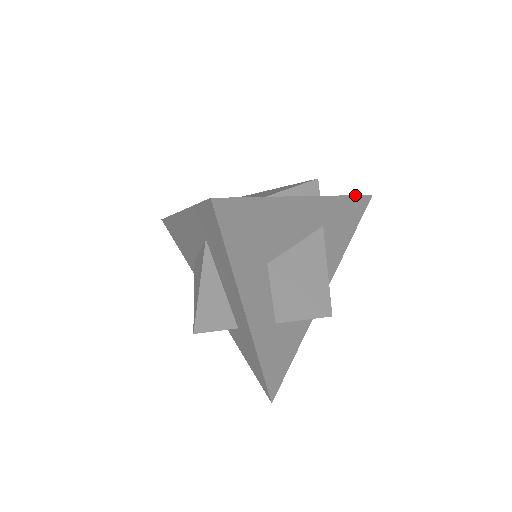
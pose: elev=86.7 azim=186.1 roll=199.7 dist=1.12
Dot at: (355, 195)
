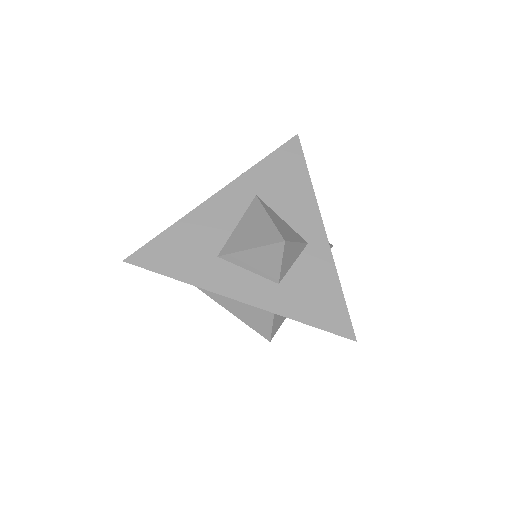
Dot at: (273, 152)
